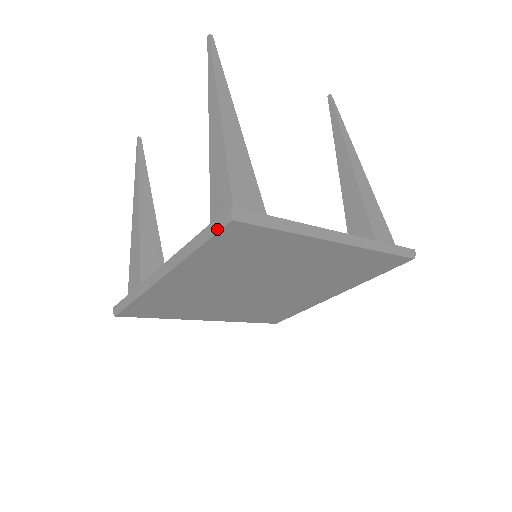
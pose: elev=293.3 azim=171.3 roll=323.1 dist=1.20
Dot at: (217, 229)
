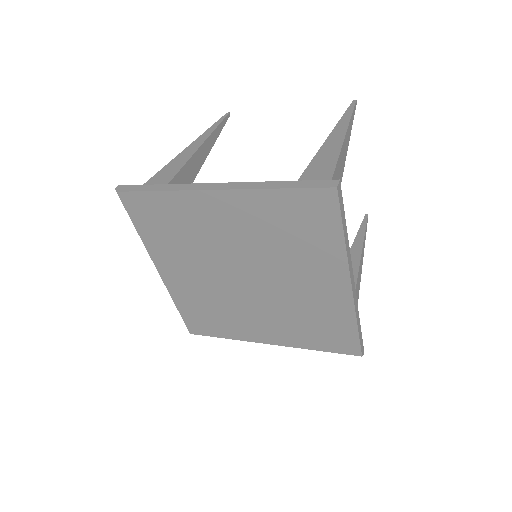
Dot at: (314, 186)
